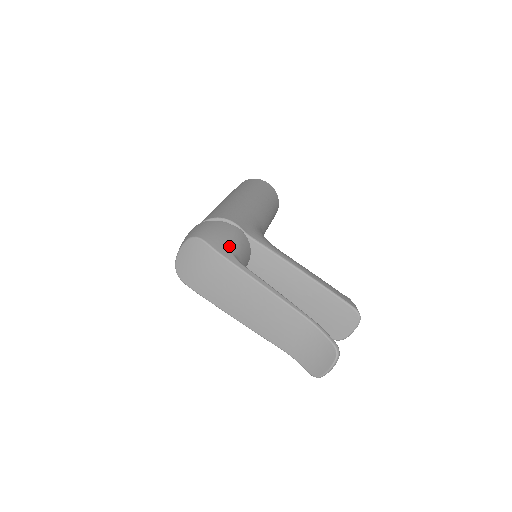
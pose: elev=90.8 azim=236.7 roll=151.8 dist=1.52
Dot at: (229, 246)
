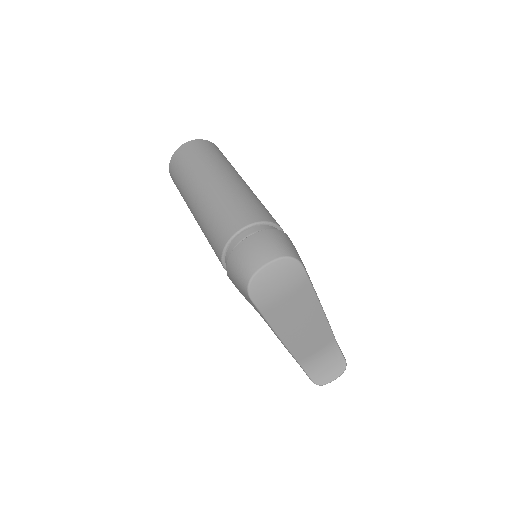
Dot at: (305, 268)
